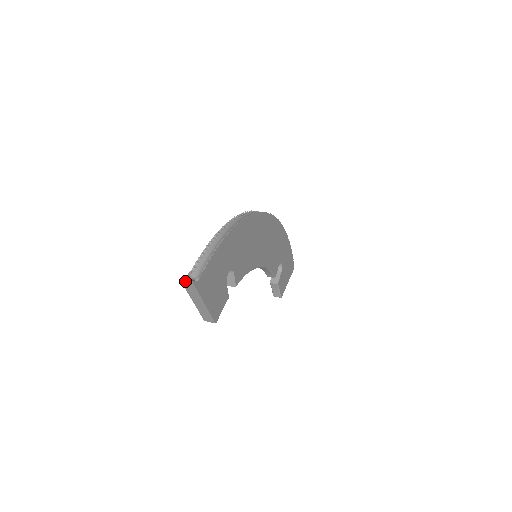
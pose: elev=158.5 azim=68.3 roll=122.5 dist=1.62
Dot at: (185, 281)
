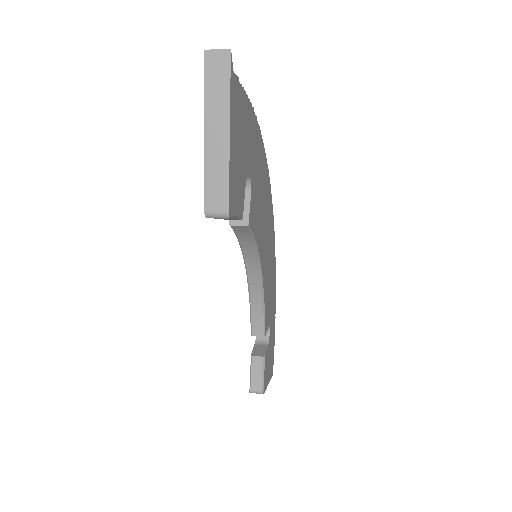
Dot at: (214, 53)
